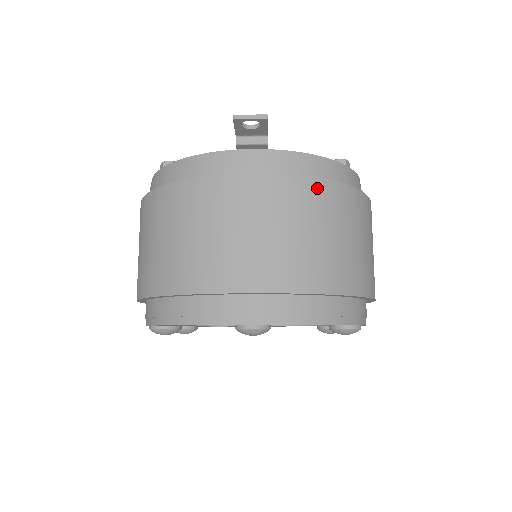
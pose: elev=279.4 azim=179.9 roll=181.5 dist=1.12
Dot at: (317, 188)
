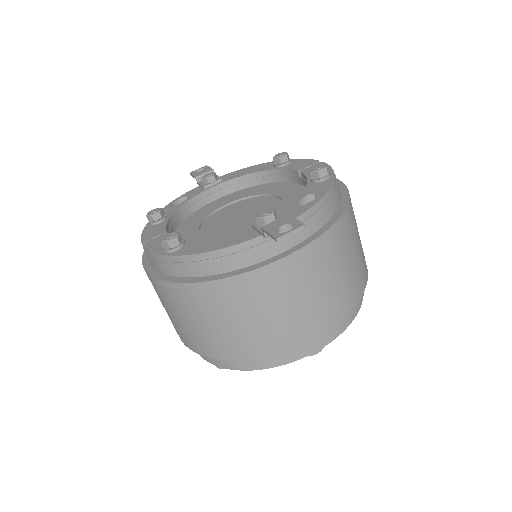
Dot at: (334, 235)
